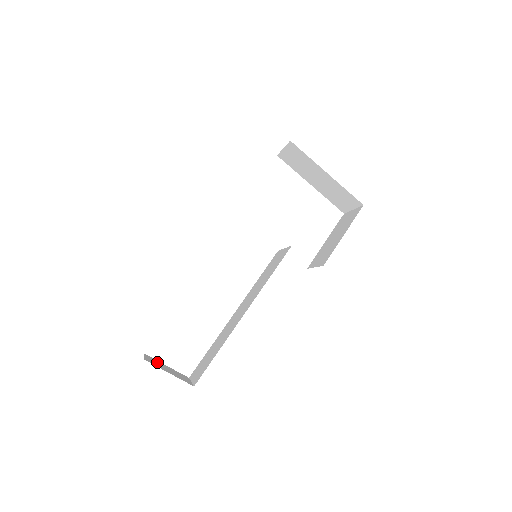
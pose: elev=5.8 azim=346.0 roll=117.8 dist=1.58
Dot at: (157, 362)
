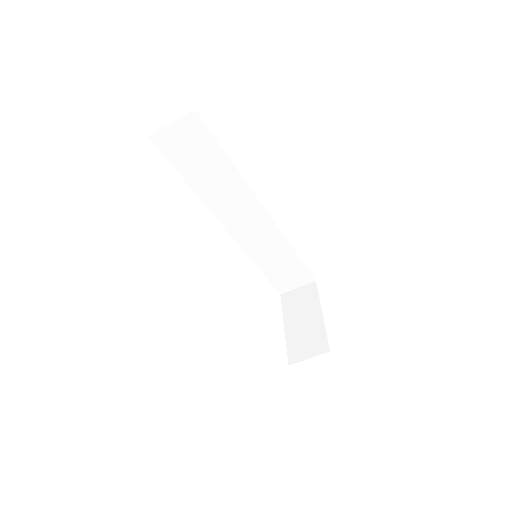
Dot at: occluded
